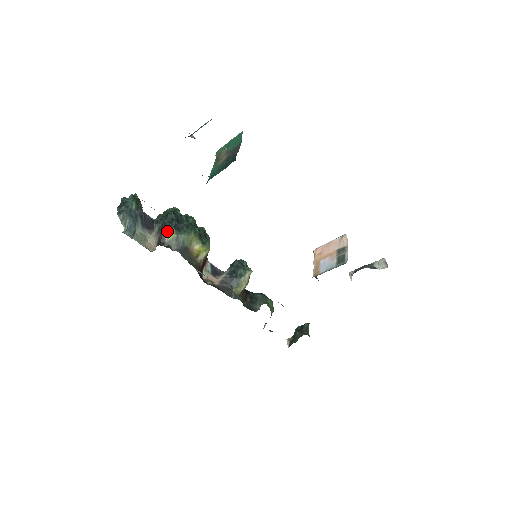
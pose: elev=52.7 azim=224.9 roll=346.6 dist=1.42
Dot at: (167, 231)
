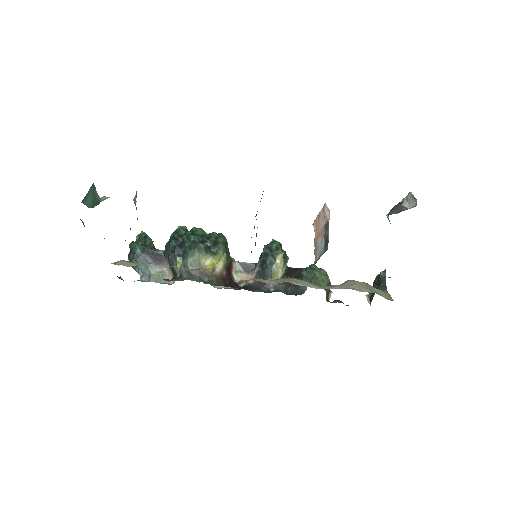
Dot at: (173, 262)
